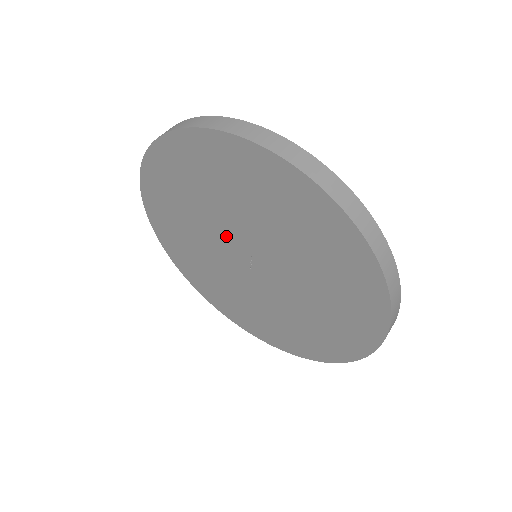
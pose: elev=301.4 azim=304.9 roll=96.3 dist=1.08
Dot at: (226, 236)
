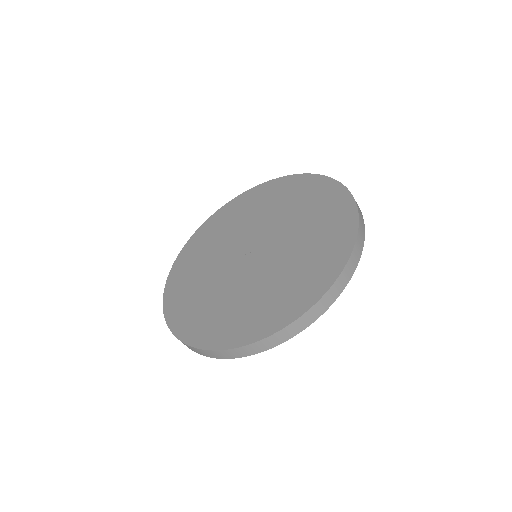
Dot at: (265, 231)
